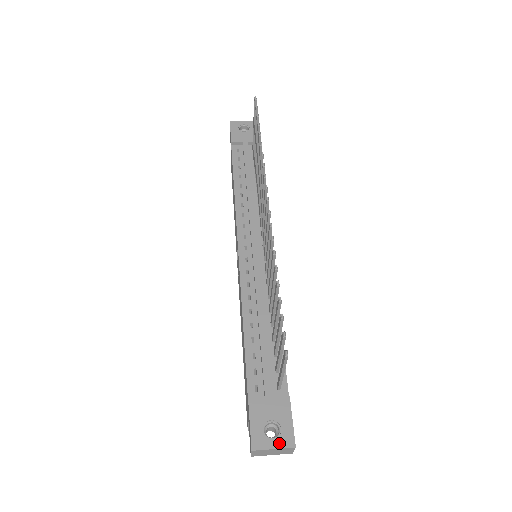
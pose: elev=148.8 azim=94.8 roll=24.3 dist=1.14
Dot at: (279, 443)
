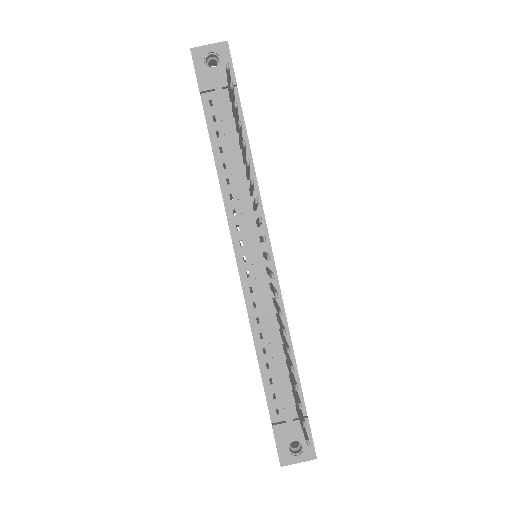
Dot at: (303, 458)
